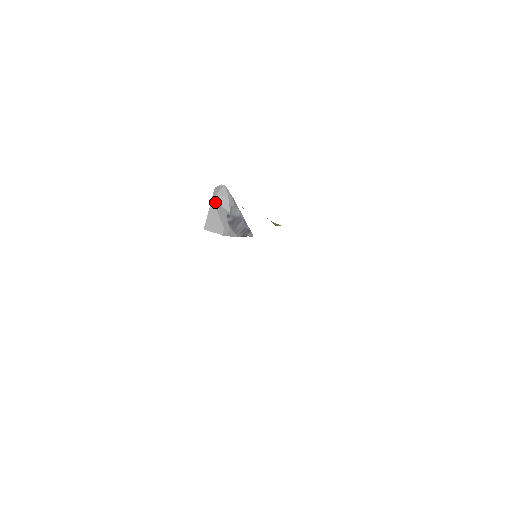
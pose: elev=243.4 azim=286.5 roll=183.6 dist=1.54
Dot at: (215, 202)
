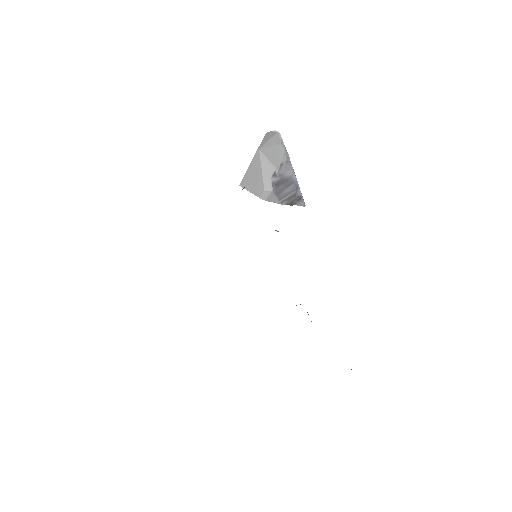
Dot at: (262, 152)
